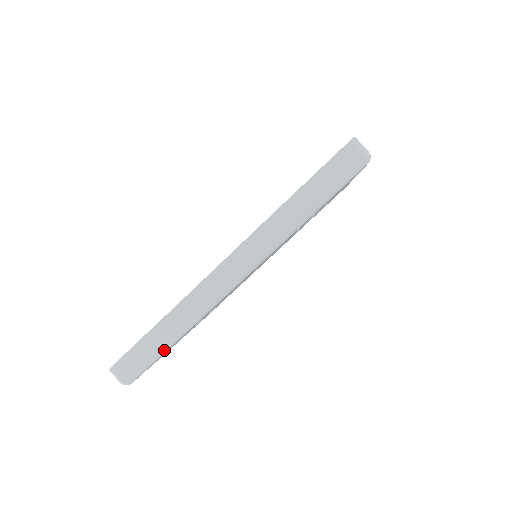
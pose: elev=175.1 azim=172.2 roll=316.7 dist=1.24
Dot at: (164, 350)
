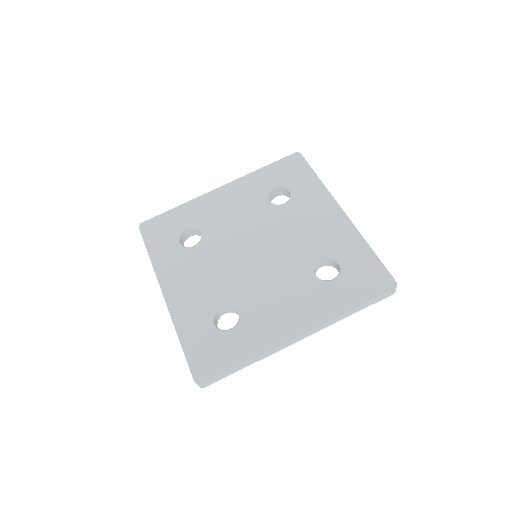
Dot at: occluded
